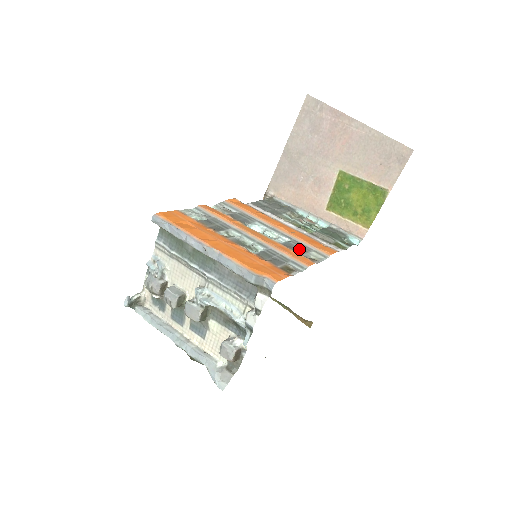
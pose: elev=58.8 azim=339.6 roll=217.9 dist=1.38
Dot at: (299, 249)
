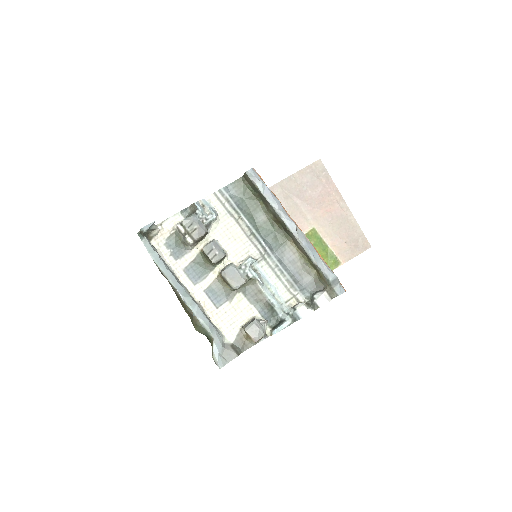
Dot at: occluded
